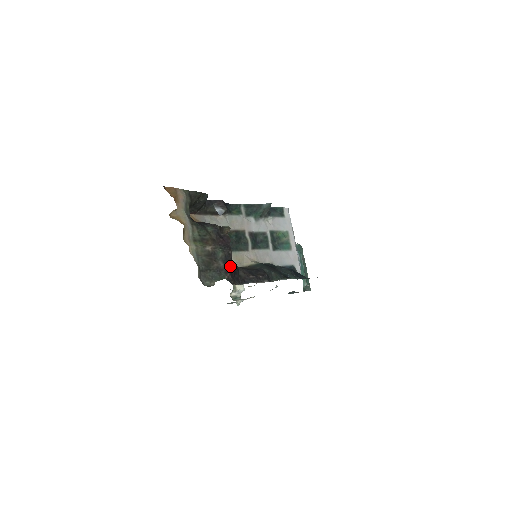
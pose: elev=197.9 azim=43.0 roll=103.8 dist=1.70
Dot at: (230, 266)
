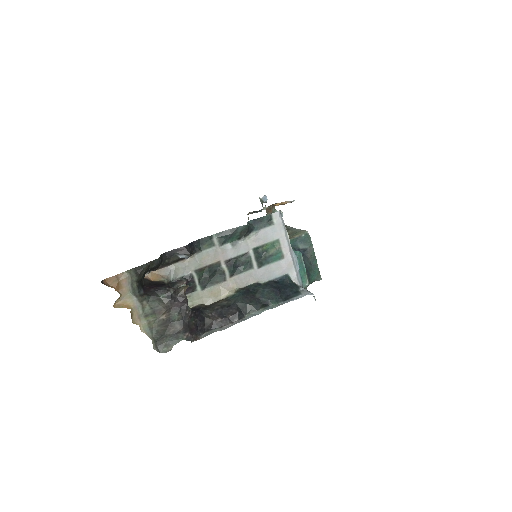
Dot at: (189, 324)
